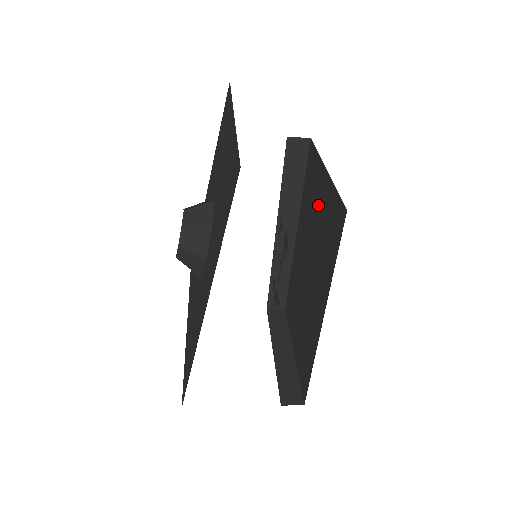
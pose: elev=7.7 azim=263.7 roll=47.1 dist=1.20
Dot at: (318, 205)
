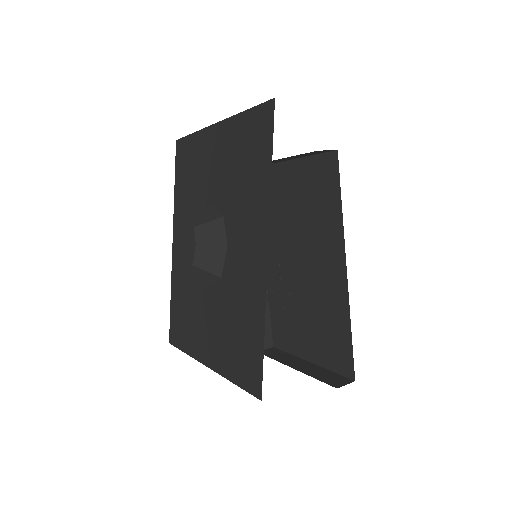
Dot at: (292, 195)
